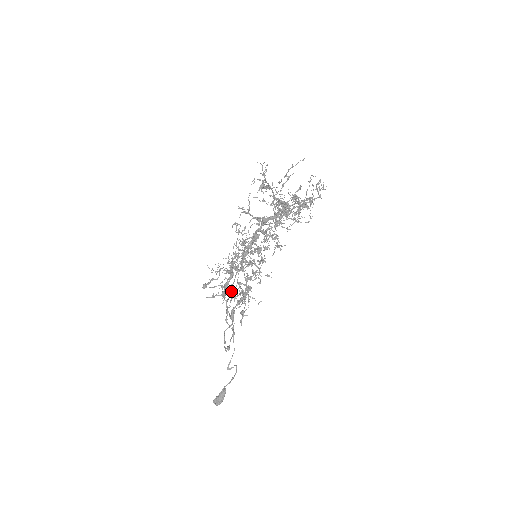
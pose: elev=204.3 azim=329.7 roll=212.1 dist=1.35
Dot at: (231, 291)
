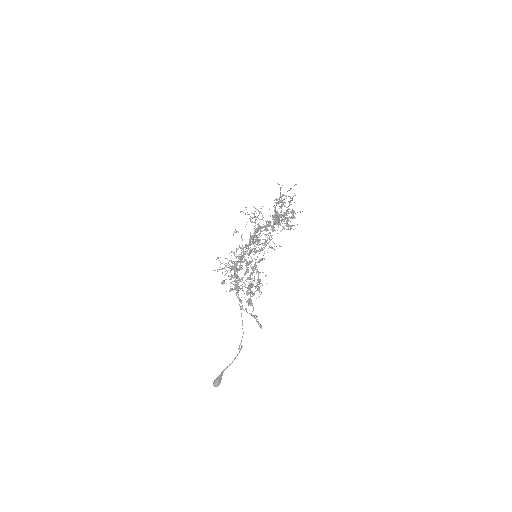
Dot at: occluded
